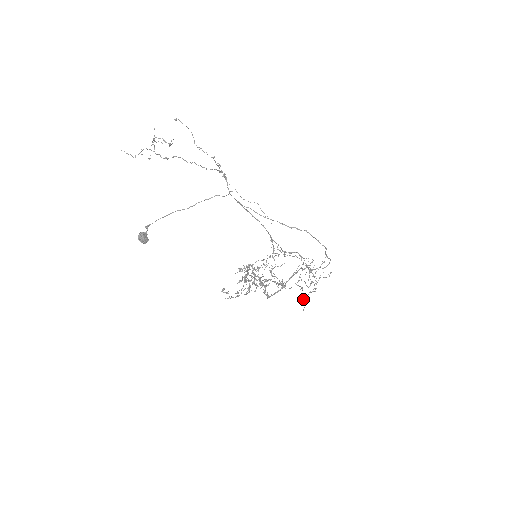
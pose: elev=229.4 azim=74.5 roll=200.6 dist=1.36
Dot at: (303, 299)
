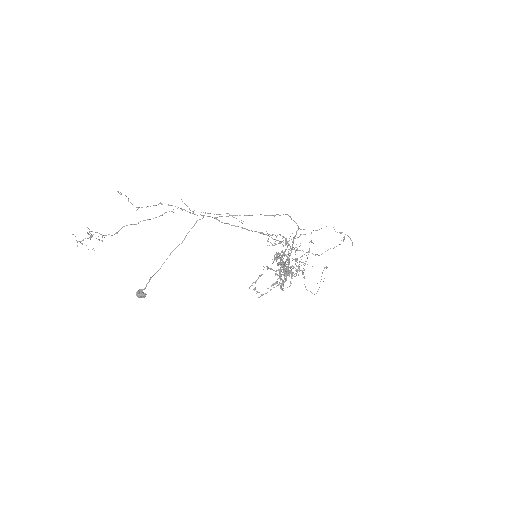
Dot at: occluded
